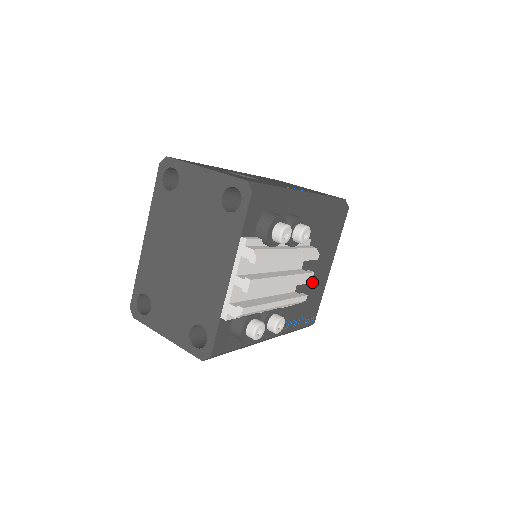
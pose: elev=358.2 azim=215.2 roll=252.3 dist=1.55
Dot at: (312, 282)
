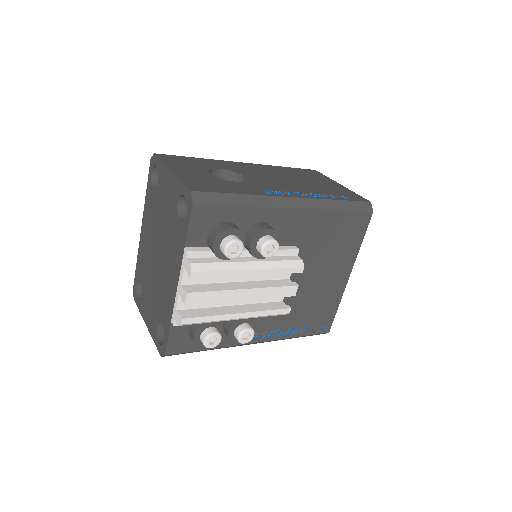
Dot at: (317, 291)
